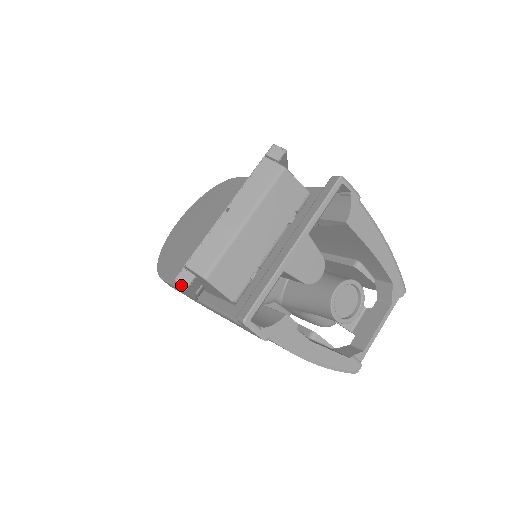
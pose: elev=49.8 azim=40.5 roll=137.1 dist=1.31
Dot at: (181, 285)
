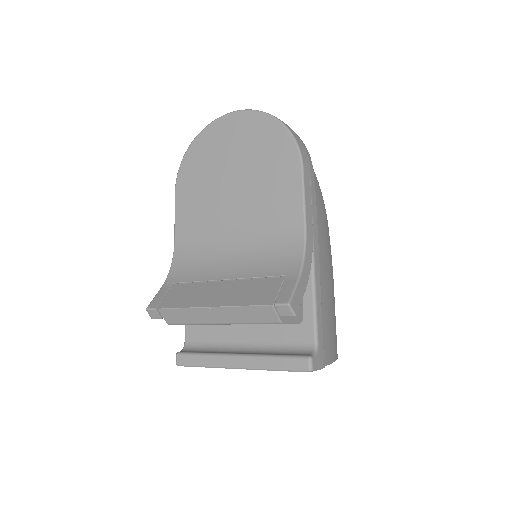
Dot at: (149, 315)
